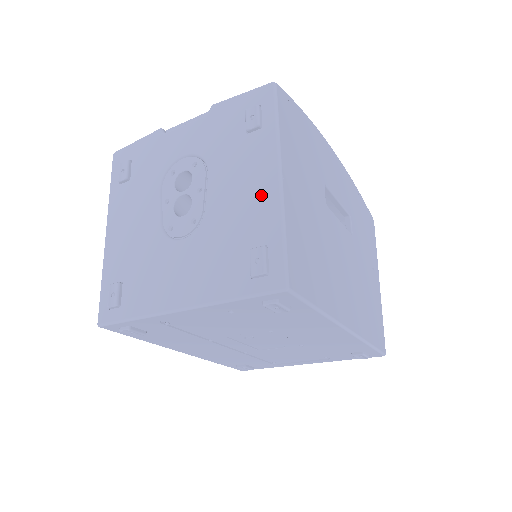
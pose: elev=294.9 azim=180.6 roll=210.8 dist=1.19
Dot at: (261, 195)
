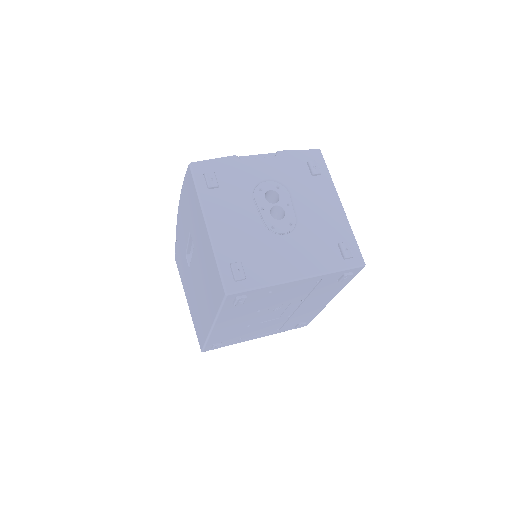
Dot at: (334, 214)
